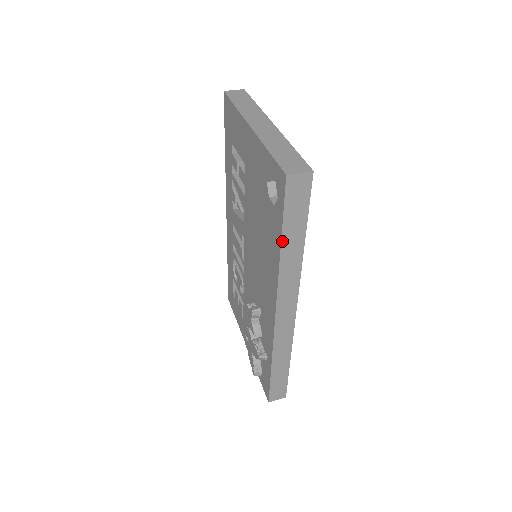
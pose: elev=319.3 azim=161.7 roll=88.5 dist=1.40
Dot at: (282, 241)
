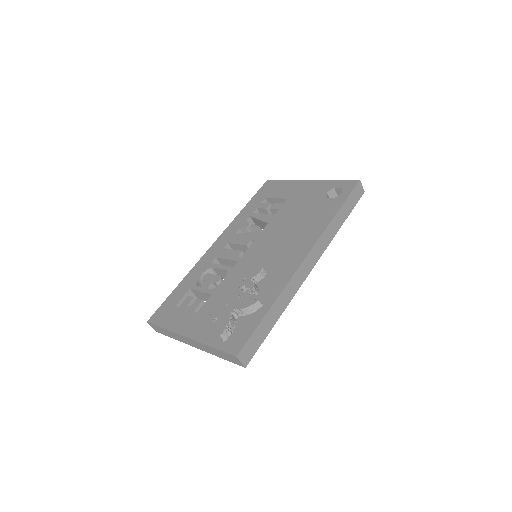
Dot at: (339, 210)
